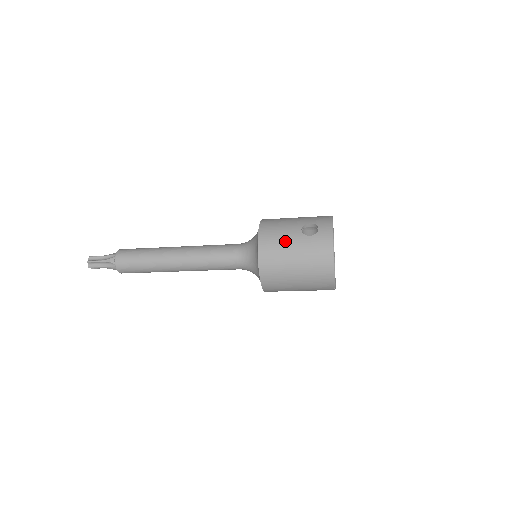
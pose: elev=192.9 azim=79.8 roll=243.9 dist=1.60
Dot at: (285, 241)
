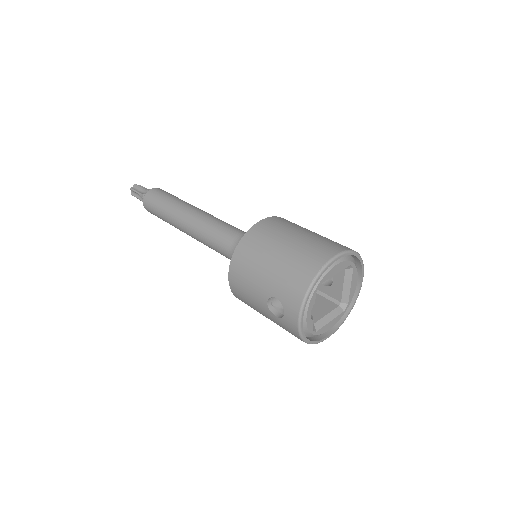
Dot at: (254, 305)
